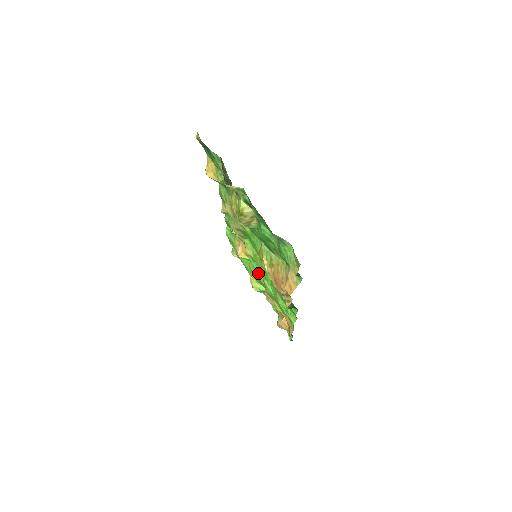
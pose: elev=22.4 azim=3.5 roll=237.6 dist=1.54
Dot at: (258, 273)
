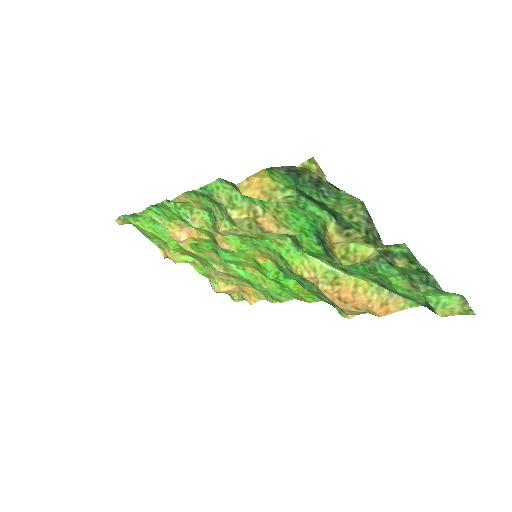
Dot at: (224, 260)
